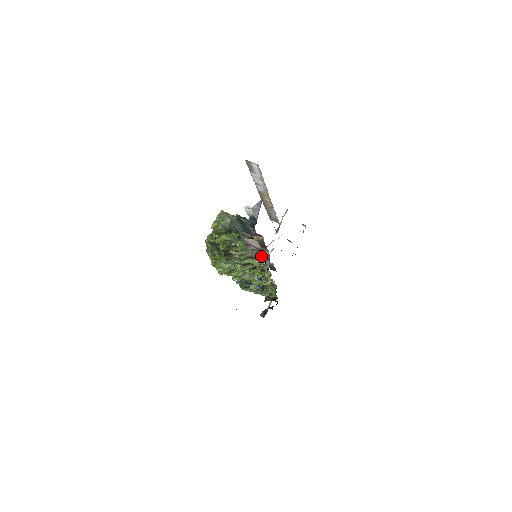
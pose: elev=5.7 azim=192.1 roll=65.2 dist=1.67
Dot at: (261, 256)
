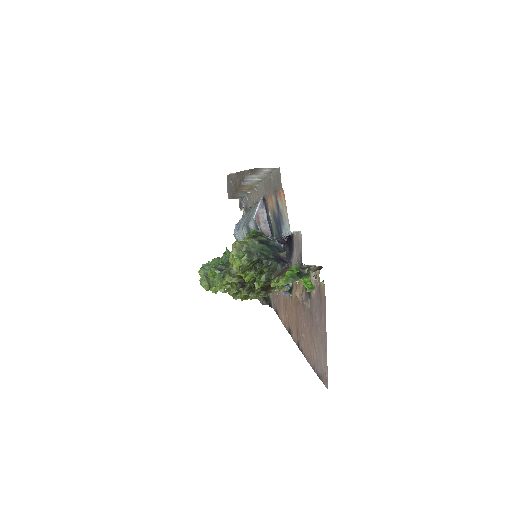
Dot at: occluded
